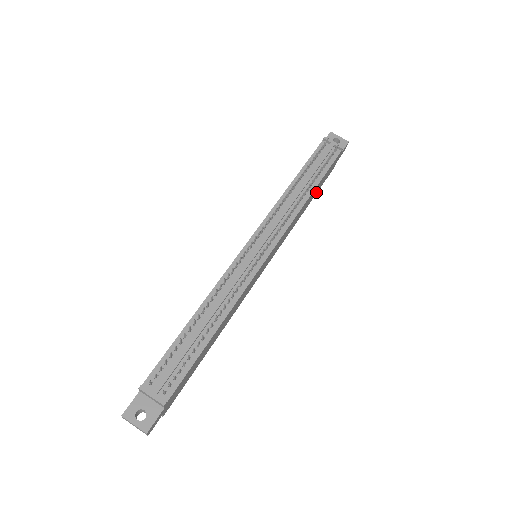
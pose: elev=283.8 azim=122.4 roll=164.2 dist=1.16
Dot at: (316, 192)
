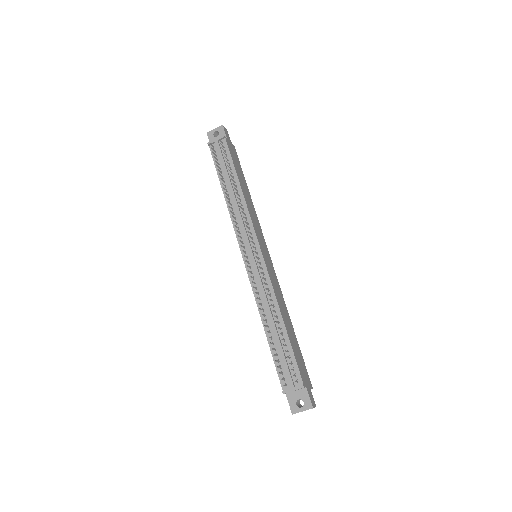
Dot at: (242, 176)
